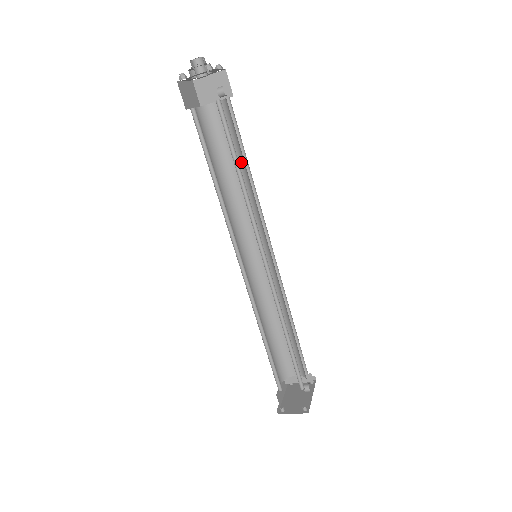
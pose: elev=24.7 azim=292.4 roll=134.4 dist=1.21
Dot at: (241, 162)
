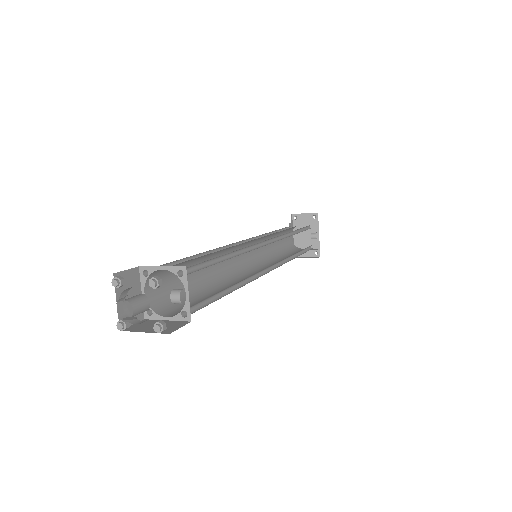
Dot at: (218, 258)
